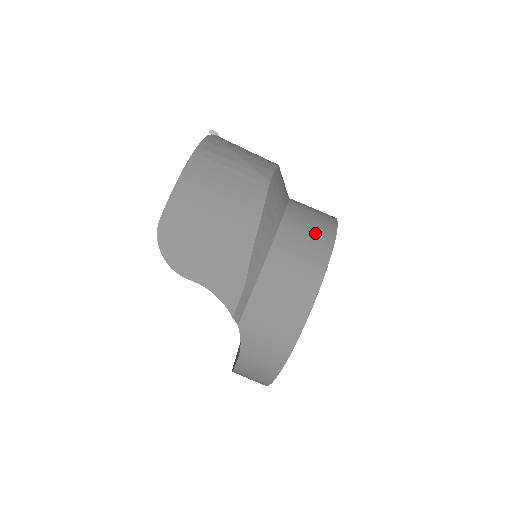
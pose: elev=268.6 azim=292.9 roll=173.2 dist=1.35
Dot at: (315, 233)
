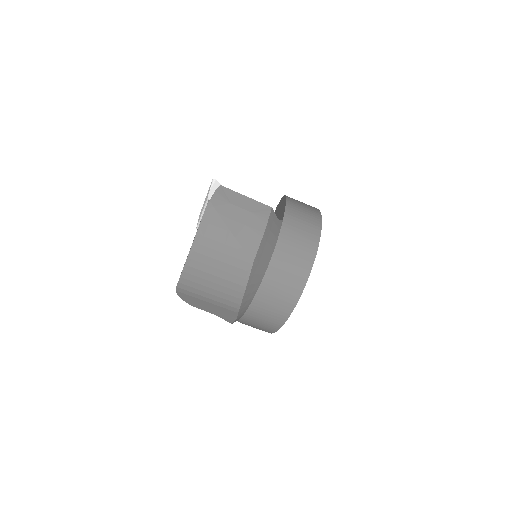
Dot at: (291, 281)
